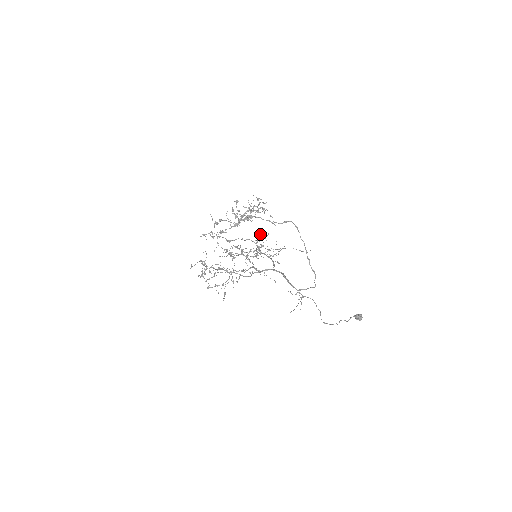
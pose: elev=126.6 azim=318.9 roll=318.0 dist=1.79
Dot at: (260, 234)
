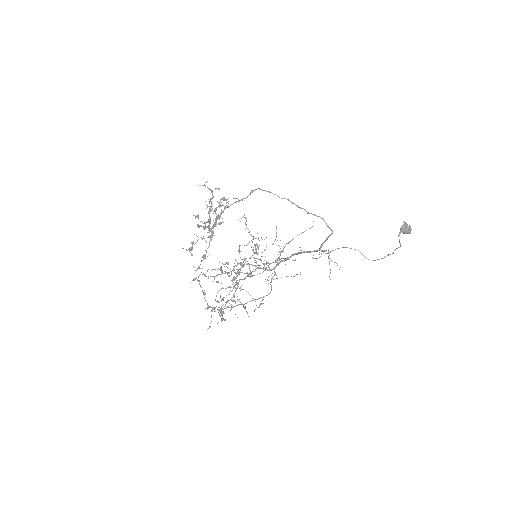
Dot at: (254, 245)
